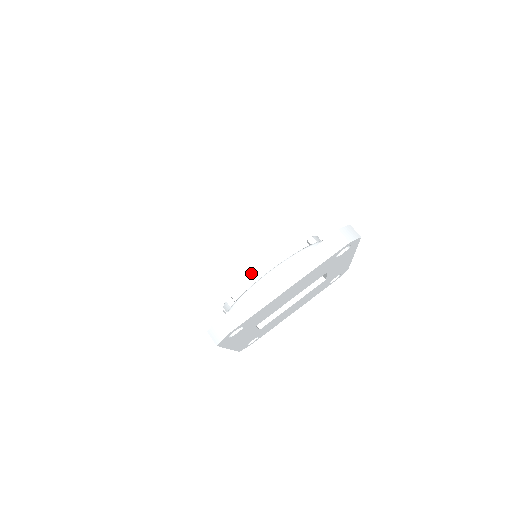
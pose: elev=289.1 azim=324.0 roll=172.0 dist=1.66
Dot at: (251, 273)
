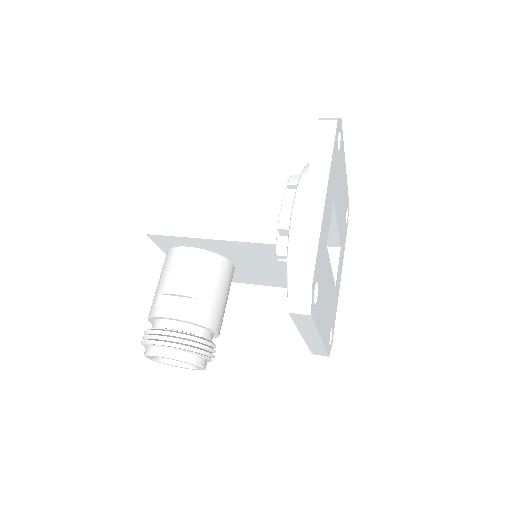
Dot at: occluded
